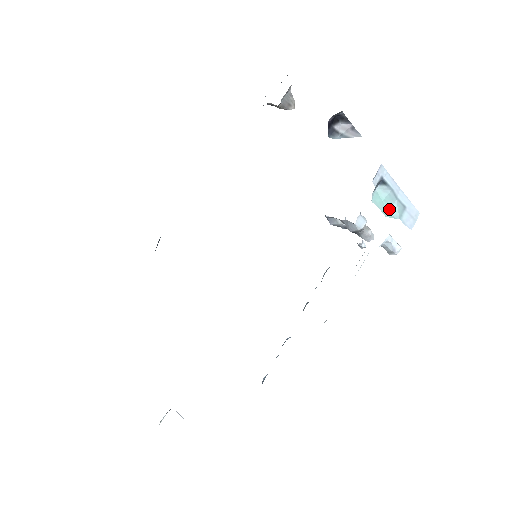
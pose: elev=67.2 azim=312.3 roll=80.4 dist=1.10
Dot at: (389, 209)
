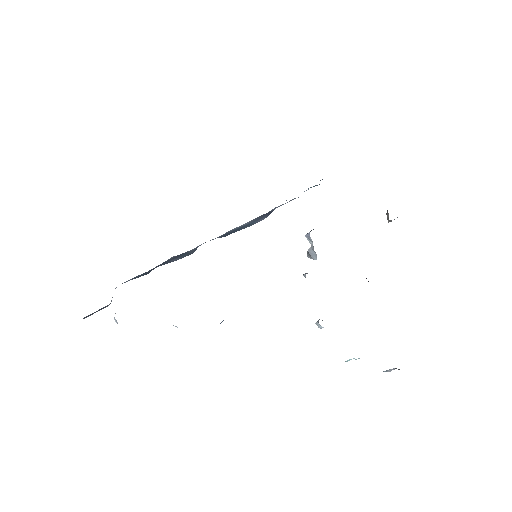
Dot at: (350, 359)
